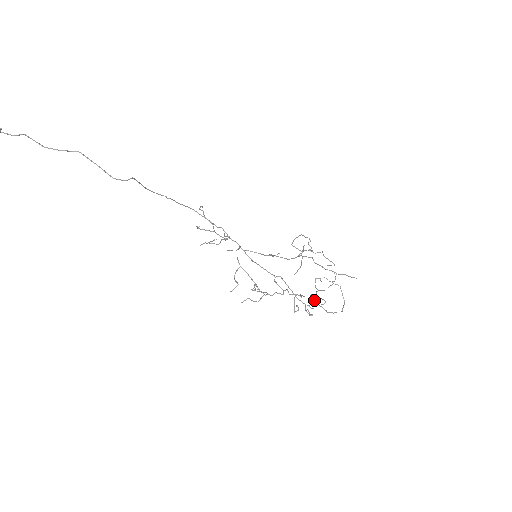
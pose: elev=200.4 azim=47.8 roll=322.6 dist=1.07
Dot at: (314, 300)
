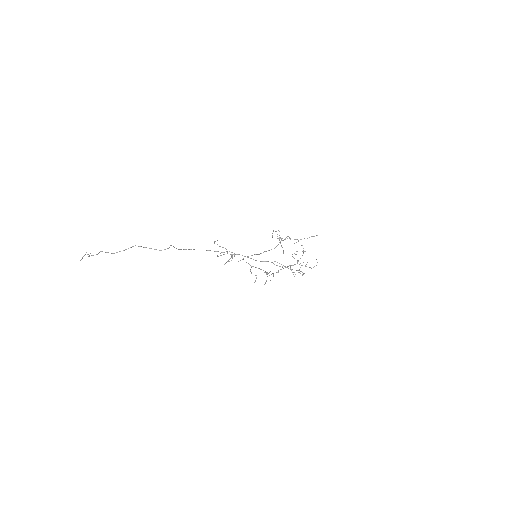
Dot at: occluded
